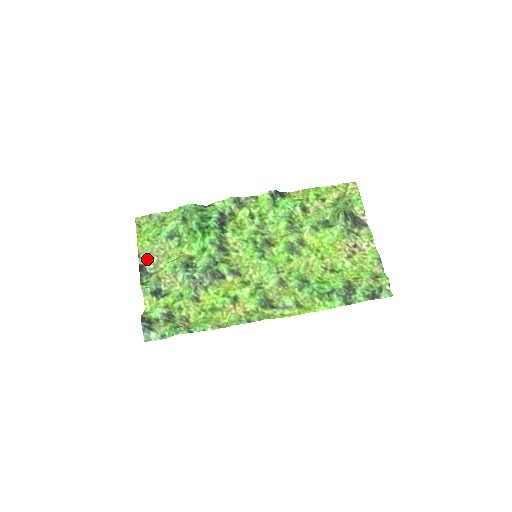
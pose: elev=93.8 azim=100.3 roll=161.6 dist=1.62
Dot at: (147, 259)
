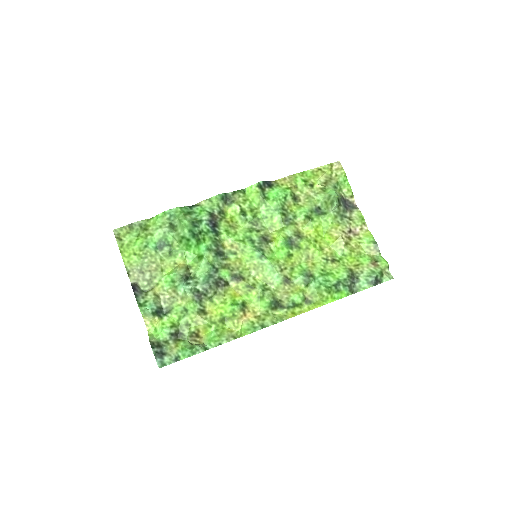
Dot at: (138, 276)
